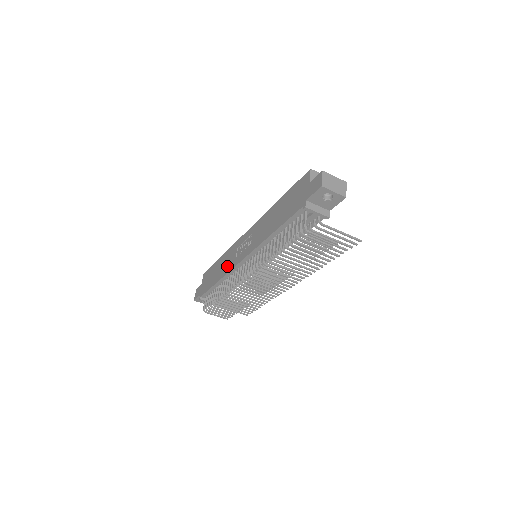
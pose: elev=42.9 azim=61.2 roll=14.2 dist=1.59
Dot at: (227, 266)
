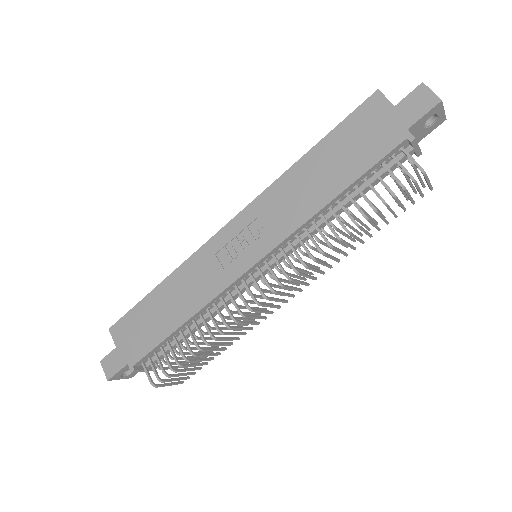
Dot at: (202, 290)
